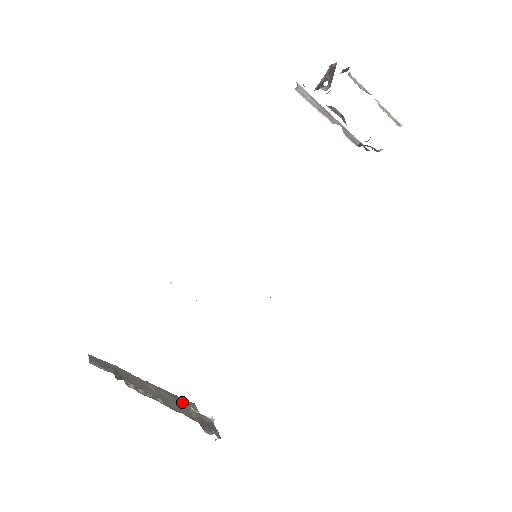
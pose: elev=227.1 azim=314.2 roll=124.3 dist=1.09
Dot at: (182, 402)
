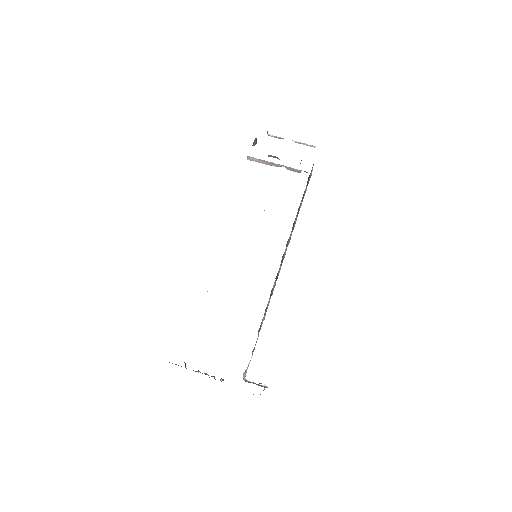
Dot at: occluded
